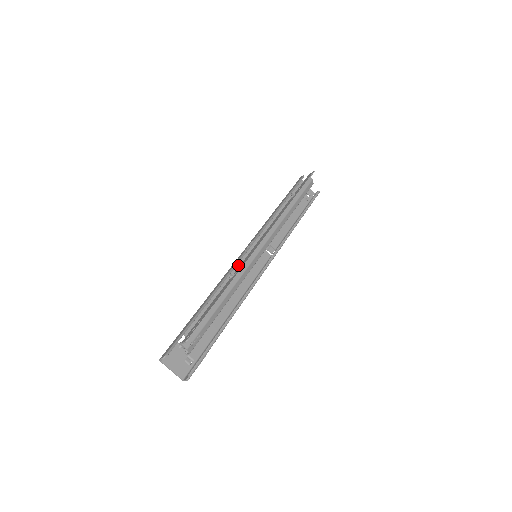
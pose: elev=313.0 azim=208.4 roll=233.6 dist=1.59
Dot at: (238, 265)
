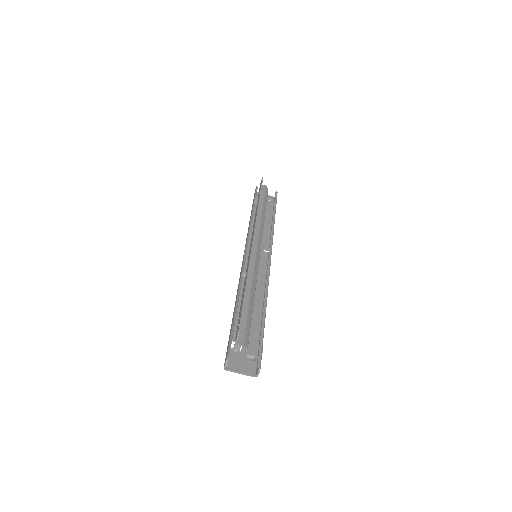
Dot at: (245, 270)
